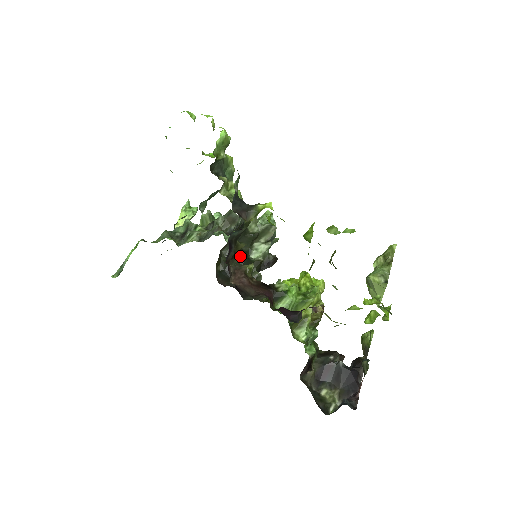
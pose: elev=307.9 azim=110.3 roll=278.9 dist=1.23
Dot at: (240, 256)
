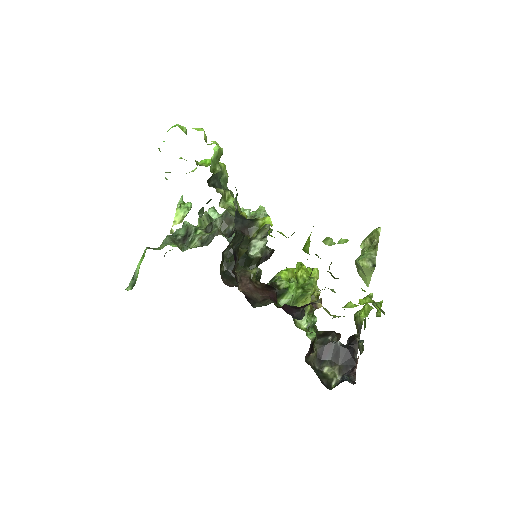
Dot at: (241, 256)
